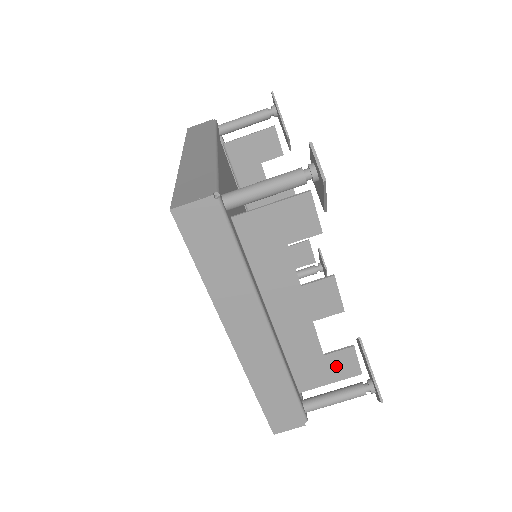
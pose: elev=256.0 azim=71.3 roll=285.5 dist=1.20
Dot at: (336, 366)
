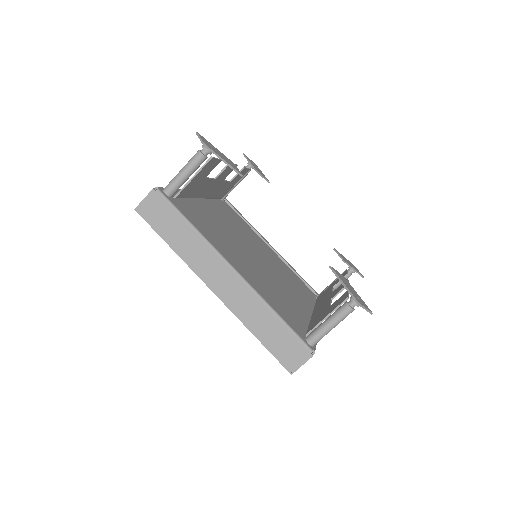
Dot at: occluded
